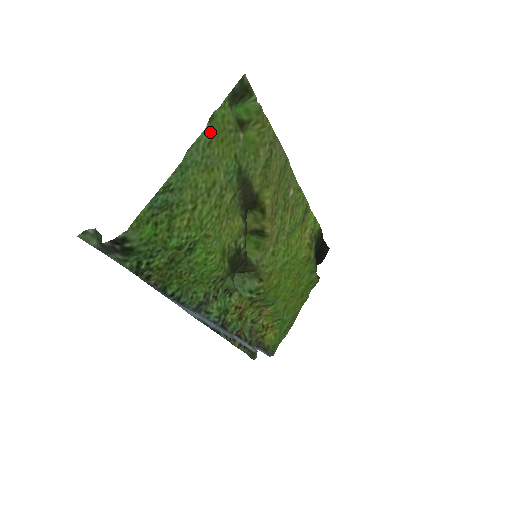
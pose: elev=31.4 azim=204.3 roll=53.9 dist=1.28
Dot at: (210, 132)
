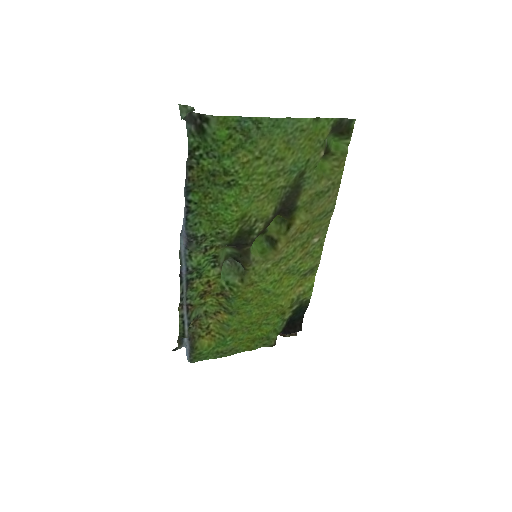
Dot at: (309, 125)
